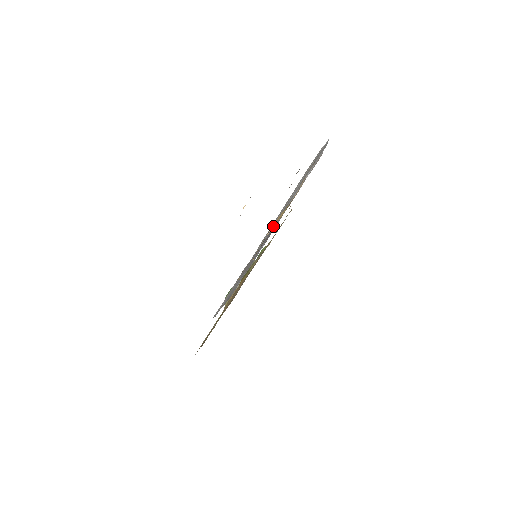
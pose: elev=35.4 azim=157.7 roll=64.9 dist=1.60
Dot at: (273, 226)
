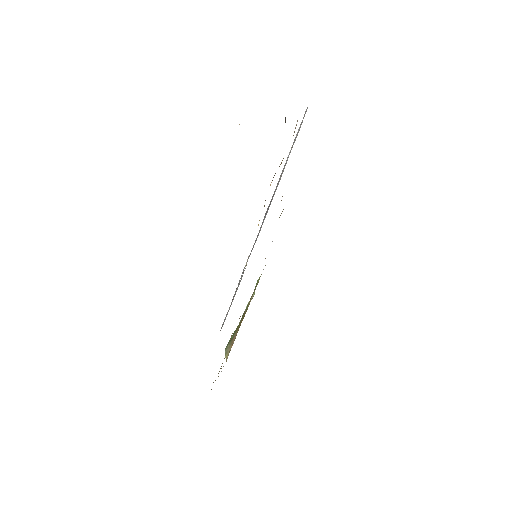
Dot at: (271, 199)
